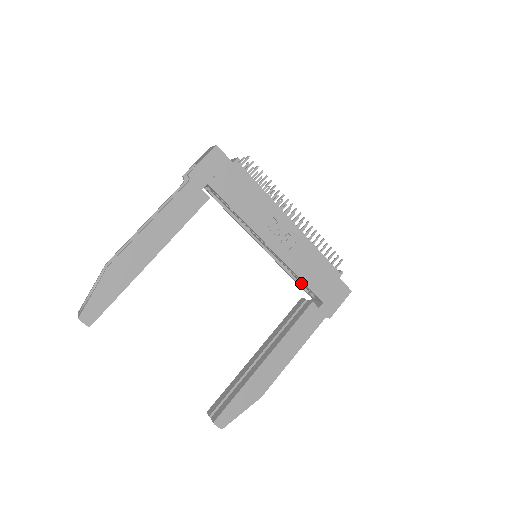
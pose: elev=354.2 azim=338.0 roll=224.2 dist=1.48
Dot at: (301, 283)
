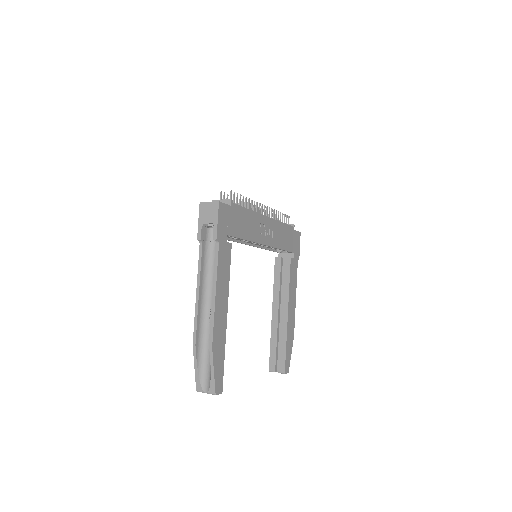
Dot at: (273, 249)
